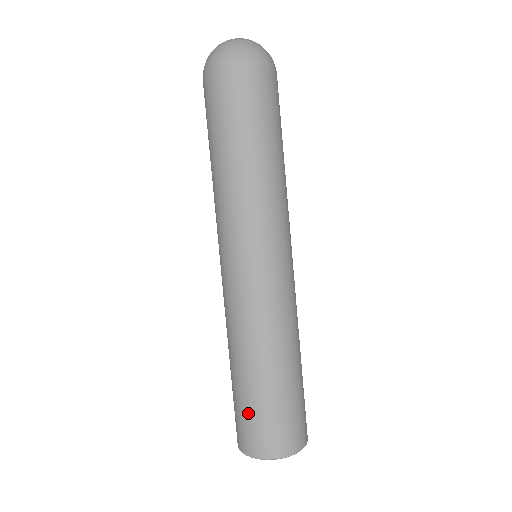
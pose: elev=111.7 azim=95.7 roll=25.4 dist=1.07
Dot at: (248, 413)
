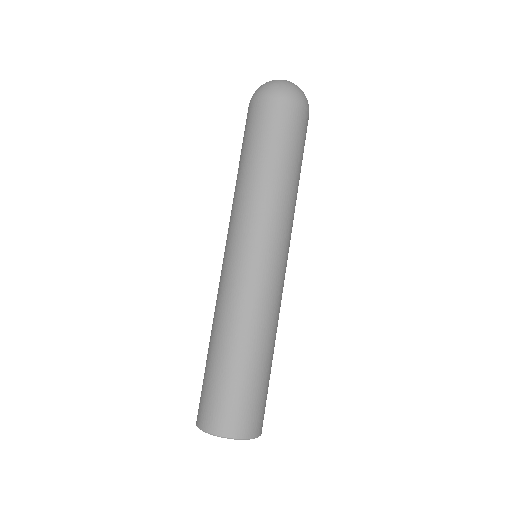
Dot at: (205, 385)
